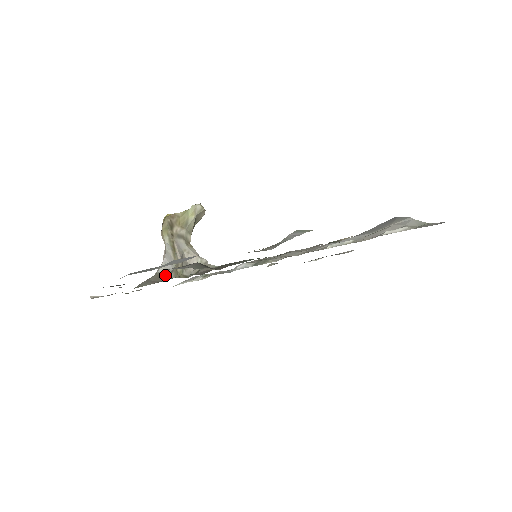
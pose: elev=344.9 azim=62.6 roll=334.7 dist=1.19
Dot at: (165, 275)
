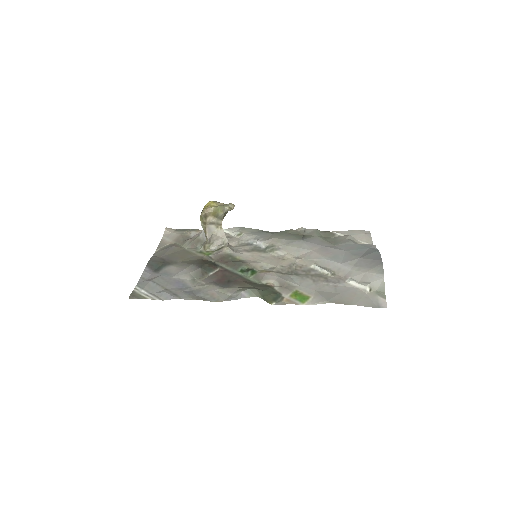
Dot at: (201, 242)
